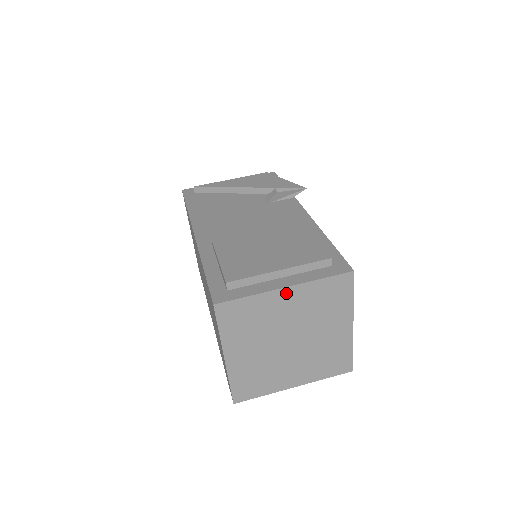
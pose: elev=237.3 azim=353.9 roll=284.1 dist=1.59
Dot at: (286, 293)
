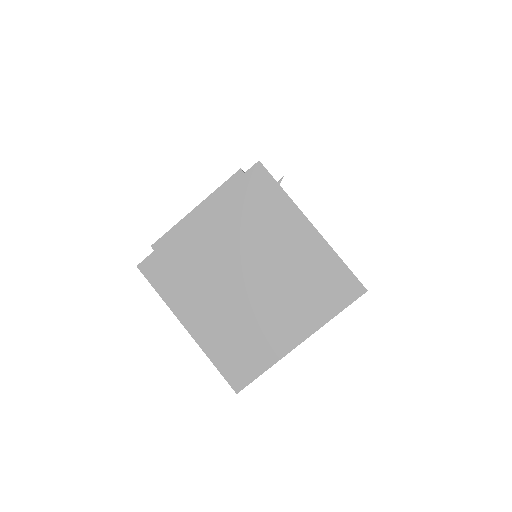
Dot at: (202, 221)
